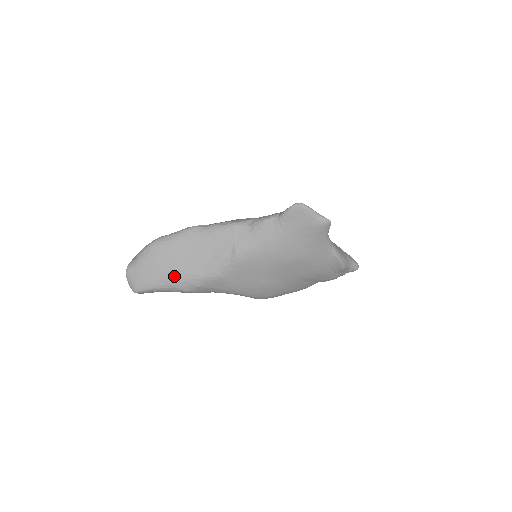
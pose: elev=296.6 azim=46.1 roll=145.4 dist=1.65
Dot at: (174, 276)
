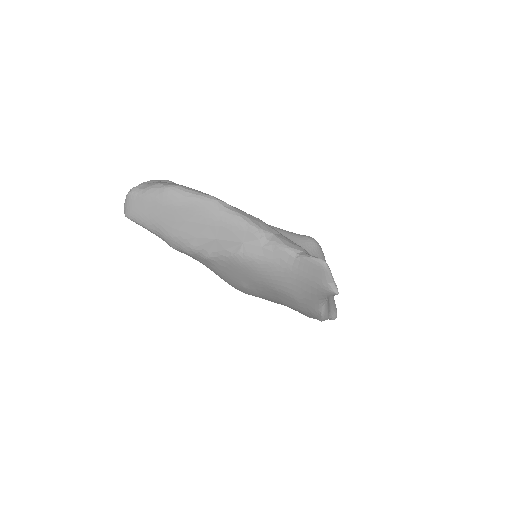
Dot at: (170, 231)
